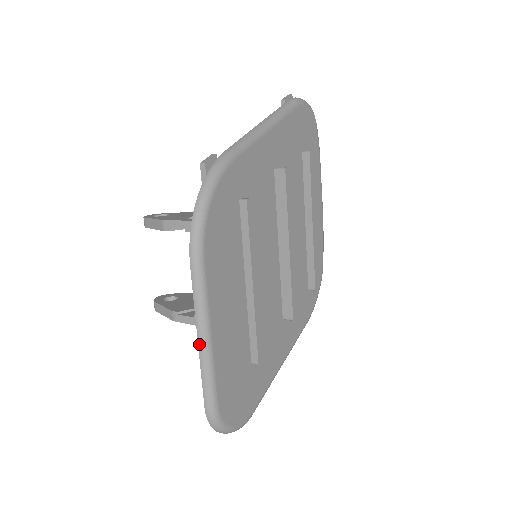
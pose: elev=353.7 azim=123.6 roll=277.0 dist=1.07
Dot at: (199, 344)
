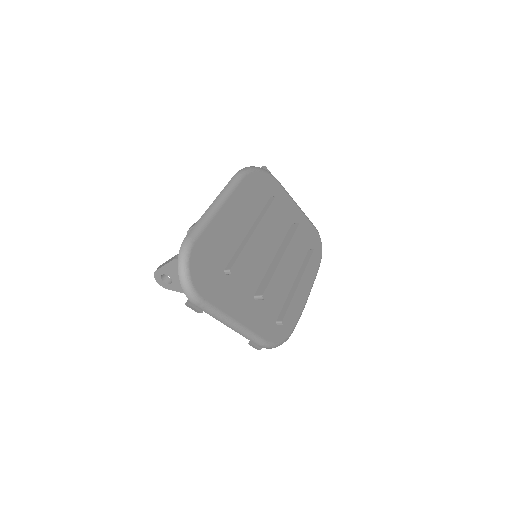
Dot at: (211, 205)
